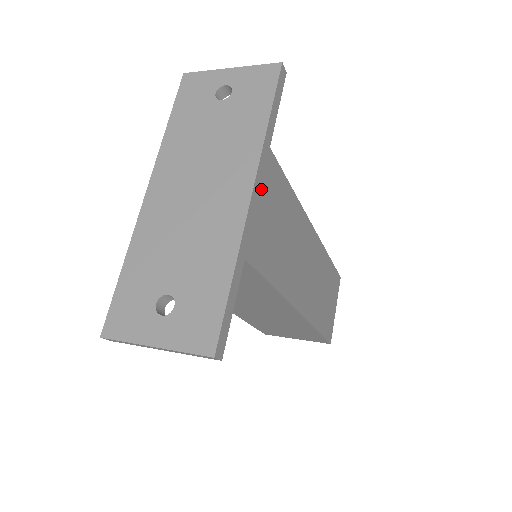
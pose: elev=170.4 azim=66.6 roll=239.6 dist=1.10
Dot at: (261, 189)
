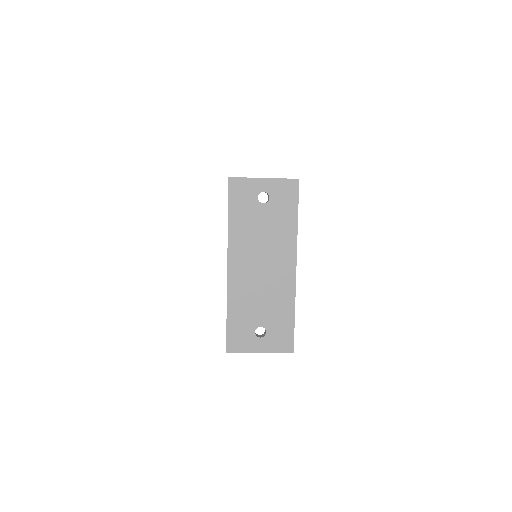
Dot at: occluded
